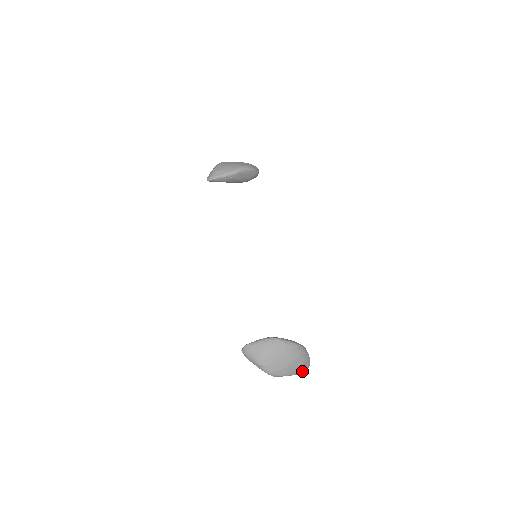
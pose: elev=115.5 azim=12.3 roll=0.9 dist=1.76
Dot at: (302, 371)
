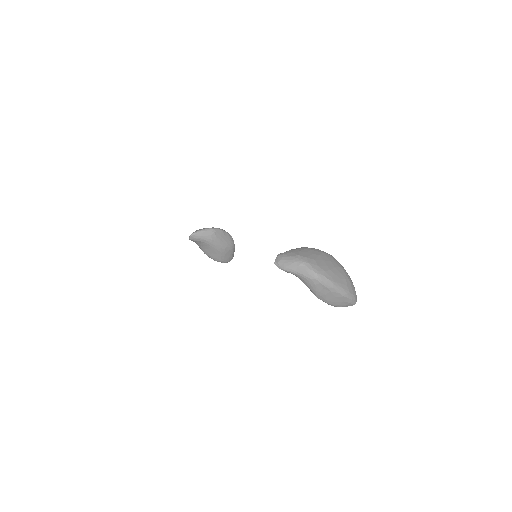
Dot at: (351, 293)
